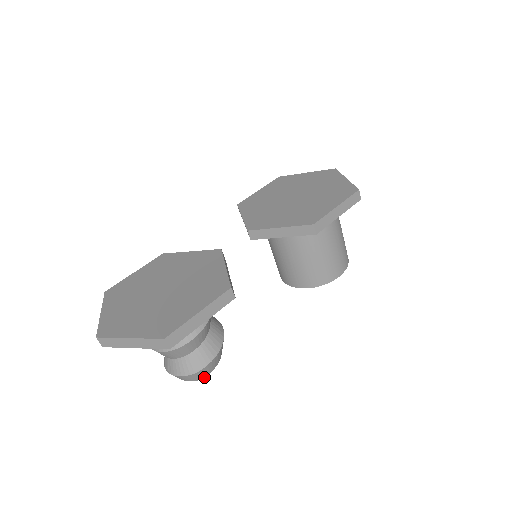
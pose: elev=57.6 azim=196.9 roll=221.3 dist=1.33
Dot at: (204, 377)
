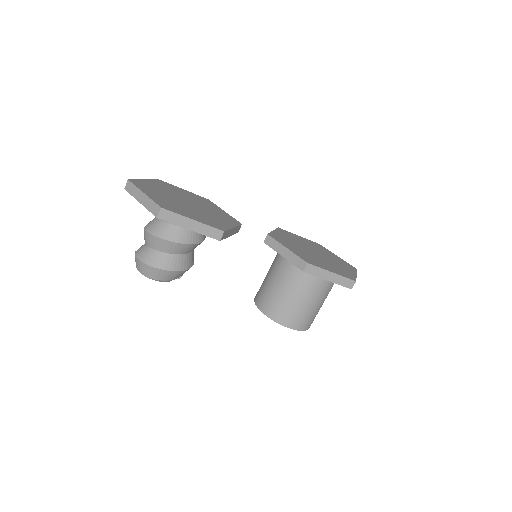
Dot at: (150, 278)
